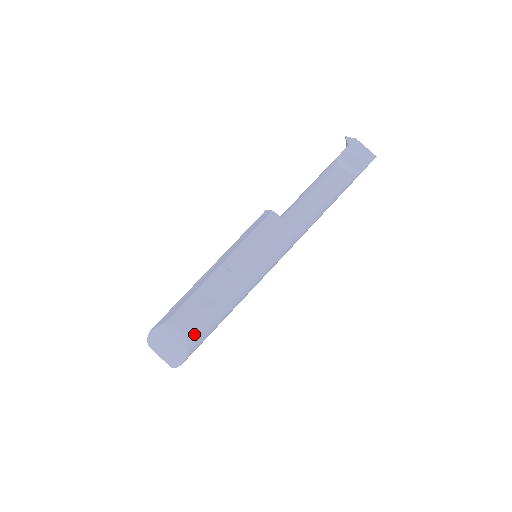
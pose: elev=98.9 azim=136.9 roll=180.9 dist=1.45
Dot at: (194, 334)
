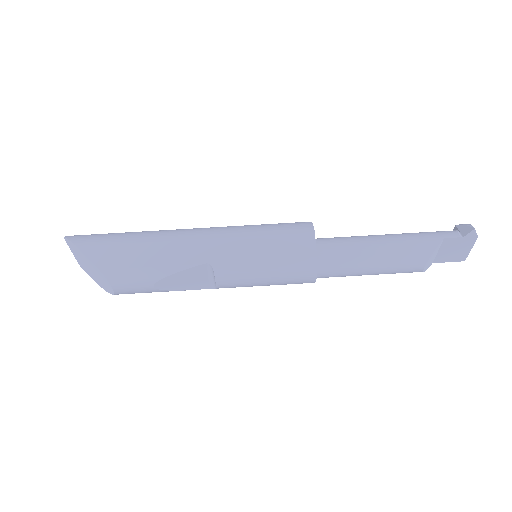
Dot at: occluded
